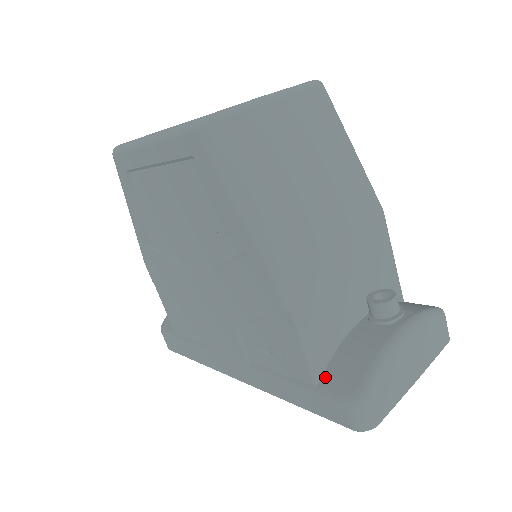
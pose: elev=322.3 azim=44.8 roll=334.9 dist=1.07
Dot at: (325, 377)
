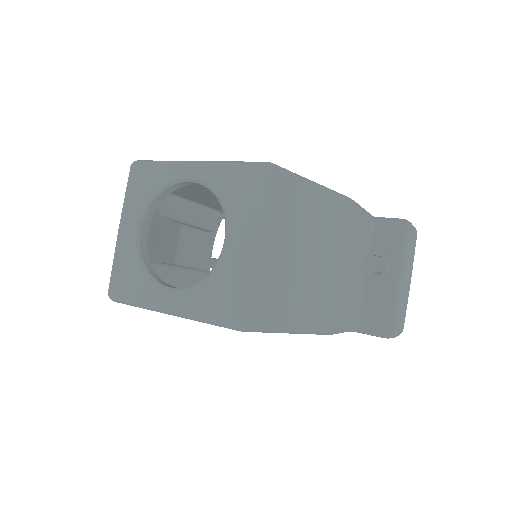
Dot at: (363, 326)
